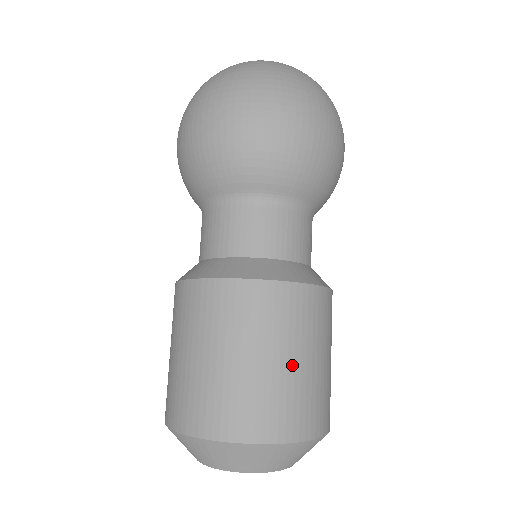
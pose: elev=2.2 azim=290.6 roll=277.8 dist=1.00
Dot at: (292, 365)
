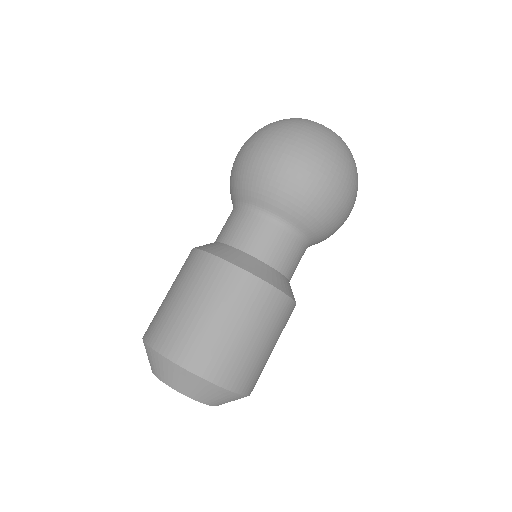
Dot at: (215, 322)
